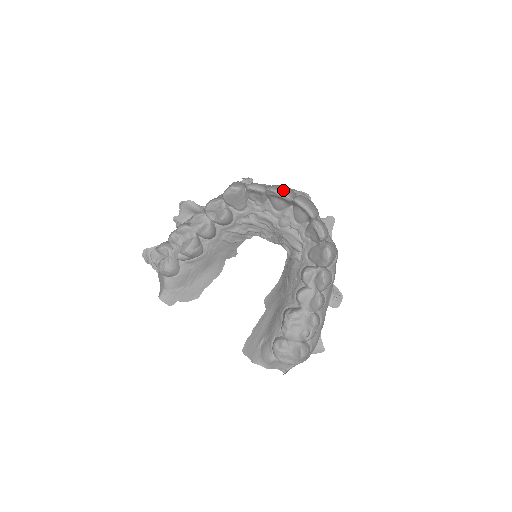
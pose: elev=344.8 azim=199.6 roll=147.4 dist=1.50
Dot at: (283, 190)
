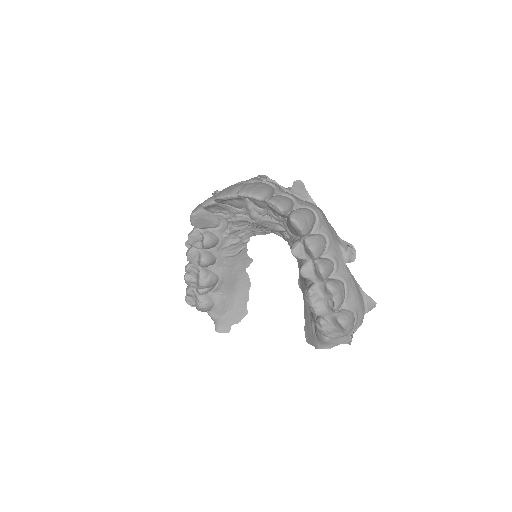
Dot at: (226, 192)
